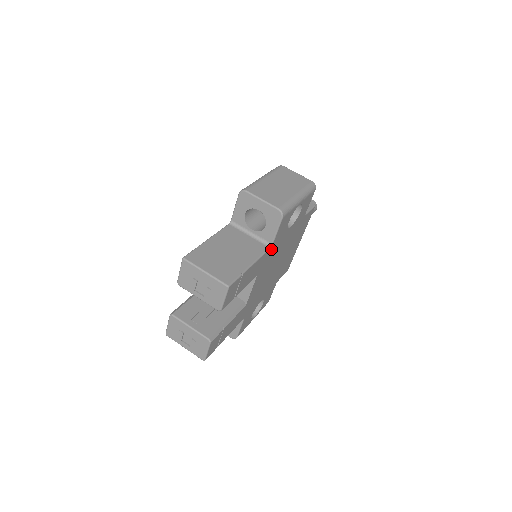
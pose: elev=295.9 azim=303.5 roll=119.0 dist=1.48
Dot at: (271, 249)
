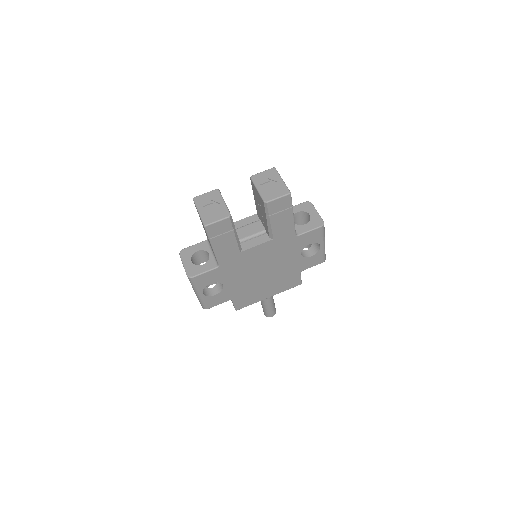
Dot at: (293, 239)
